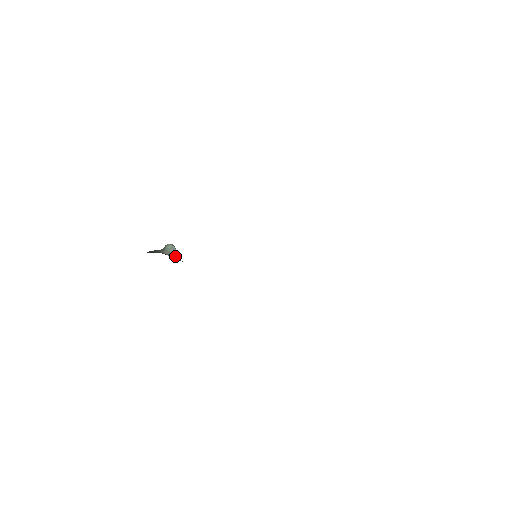
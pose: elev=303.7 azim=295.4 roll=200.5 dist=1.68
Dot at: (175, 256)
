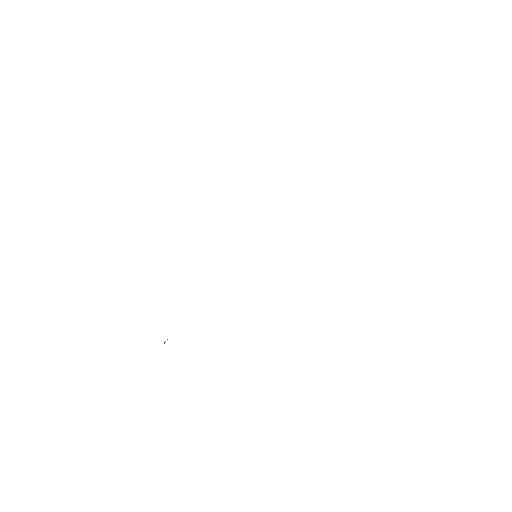
Dot at: occluded
